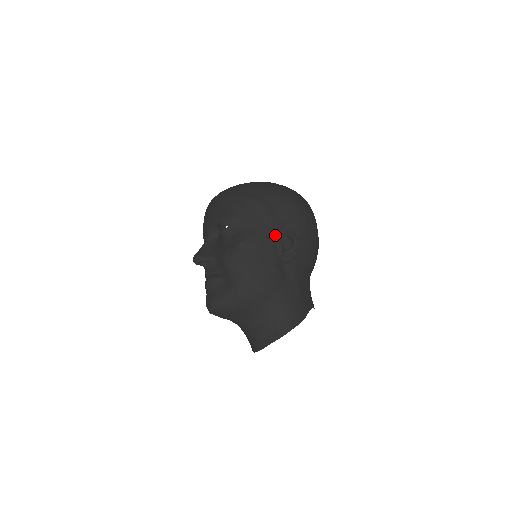
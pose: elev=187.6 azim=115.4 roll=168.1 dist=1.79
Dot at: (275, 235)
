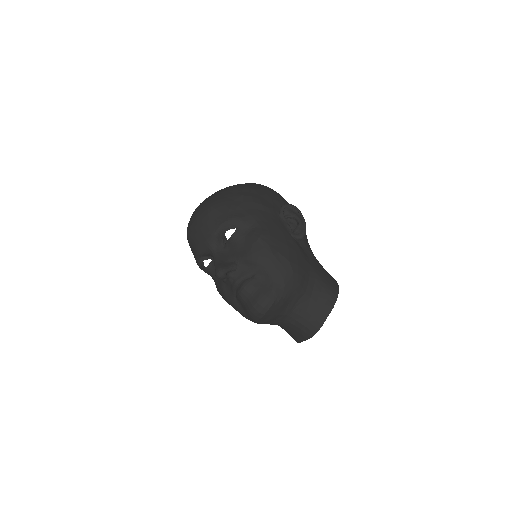
Dot at: (279, 220)
